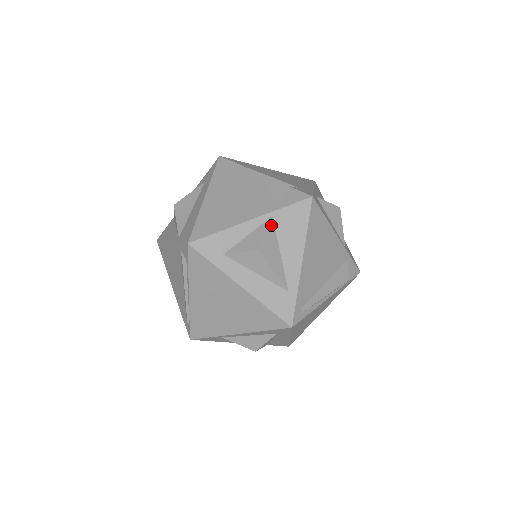
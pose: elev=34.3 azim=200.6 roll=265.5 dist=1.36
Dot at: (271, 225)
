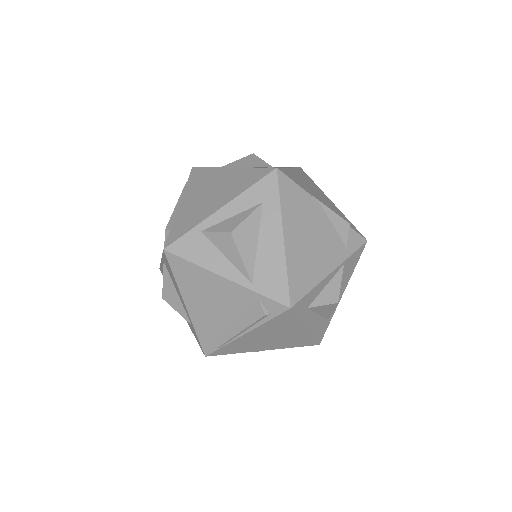
Dot at: (342, 273)
